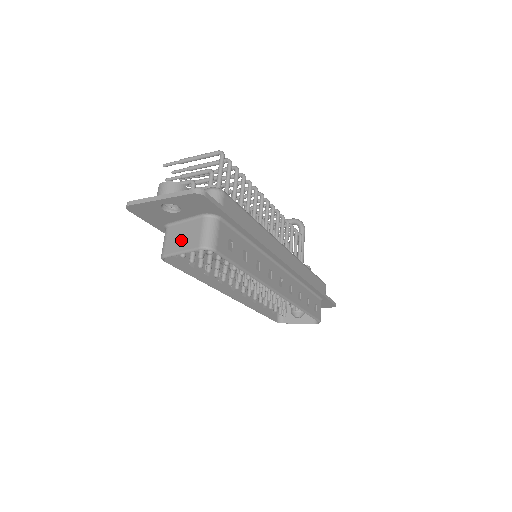
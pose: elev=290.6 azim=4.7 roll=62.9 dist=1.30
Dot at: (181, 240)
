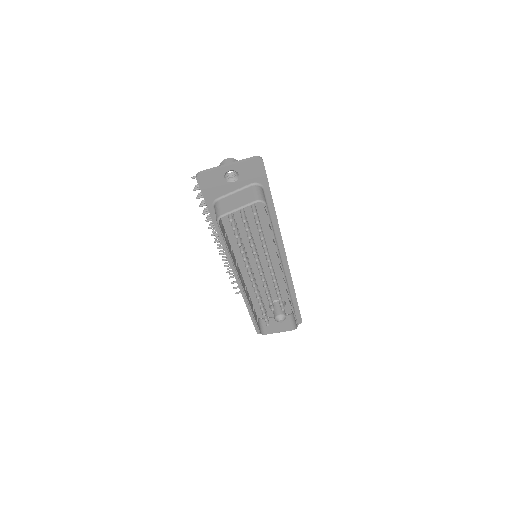
Dot at: (236, 202)
